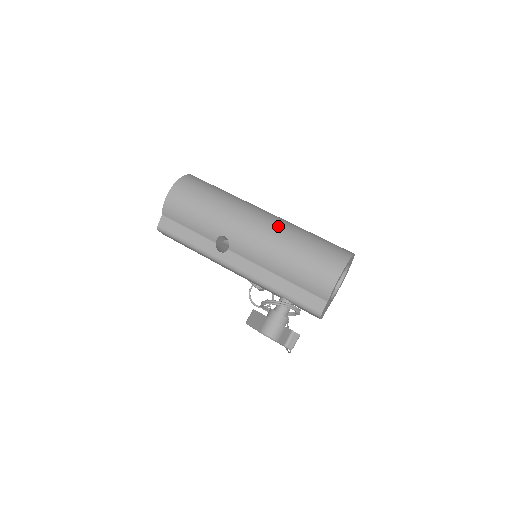
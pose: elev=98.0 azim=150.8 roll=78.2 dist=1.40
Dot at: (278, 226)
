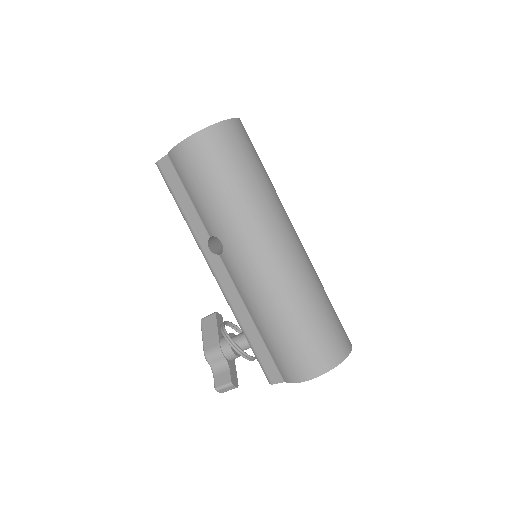
Dot at: (288, 276)
